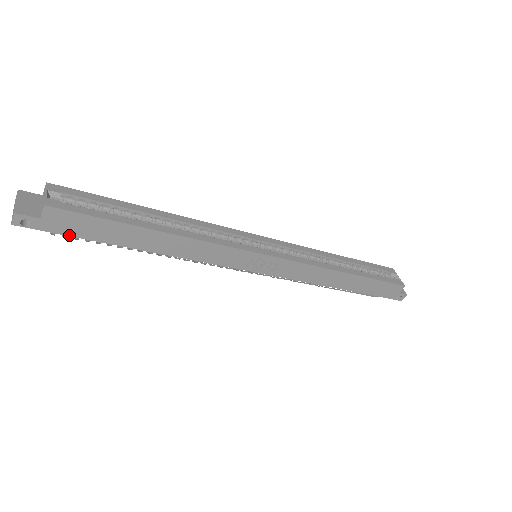
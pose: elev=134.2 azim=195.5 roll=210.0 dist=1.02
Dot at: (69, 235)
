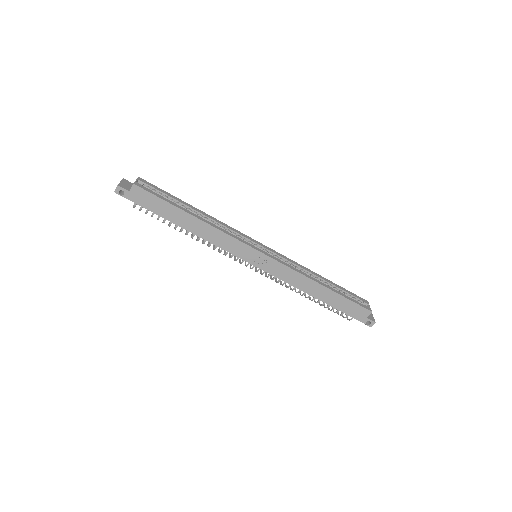
Dot at: (142, 206)
